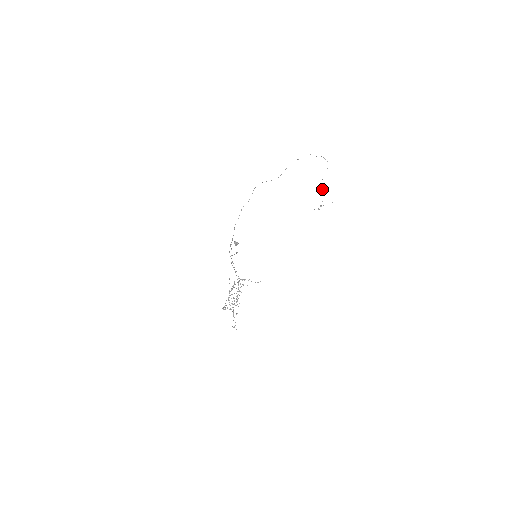
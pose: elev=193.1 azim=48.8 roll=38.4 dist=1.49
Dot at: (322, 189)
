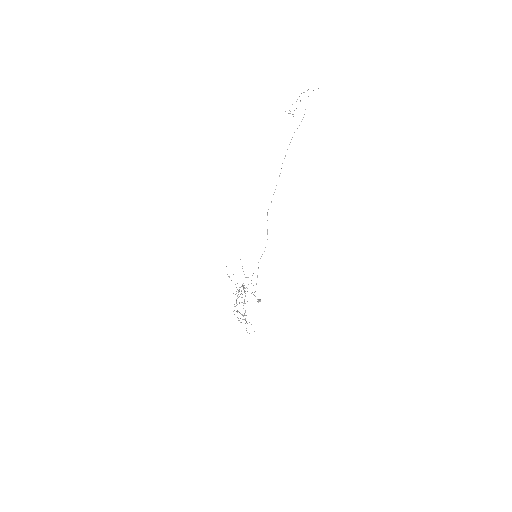
Dot at: occluded
